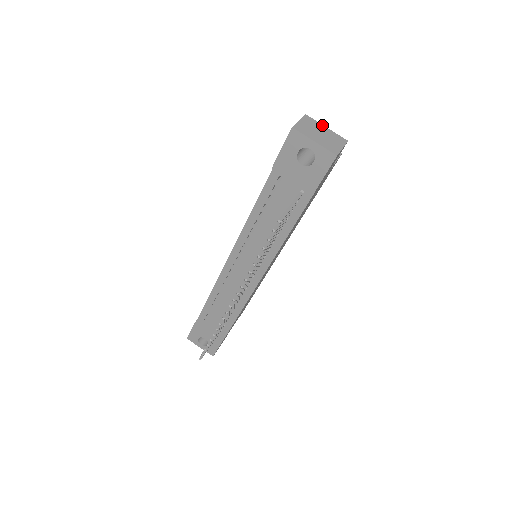
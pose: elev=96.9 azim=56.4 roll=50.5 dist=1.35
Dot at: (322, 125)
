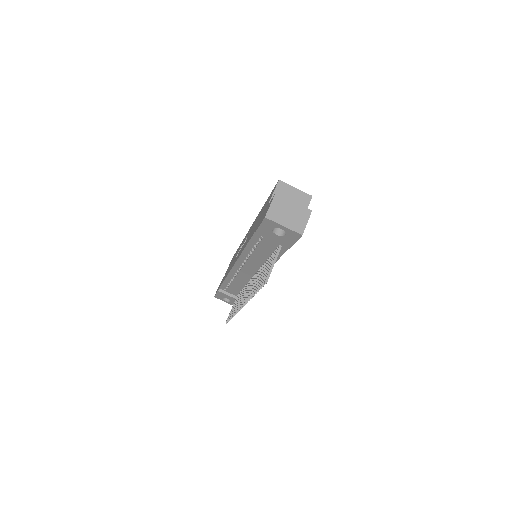
Dot at: (290, 201)
